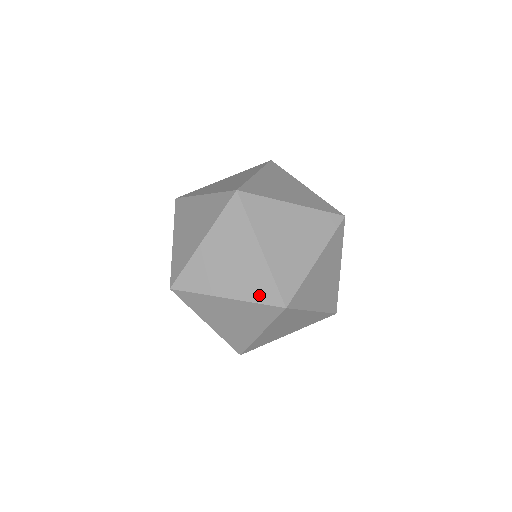
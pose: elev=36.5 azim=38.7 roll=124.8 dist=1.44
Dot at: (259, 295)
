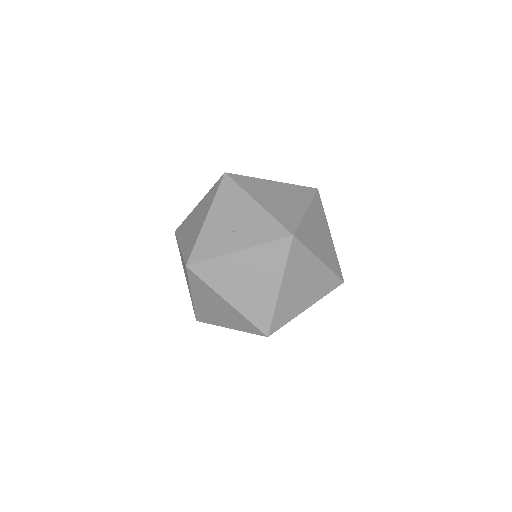
Dot at: (334, 267)
